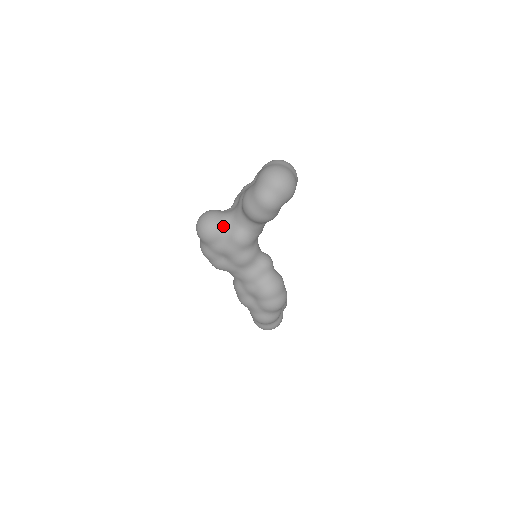
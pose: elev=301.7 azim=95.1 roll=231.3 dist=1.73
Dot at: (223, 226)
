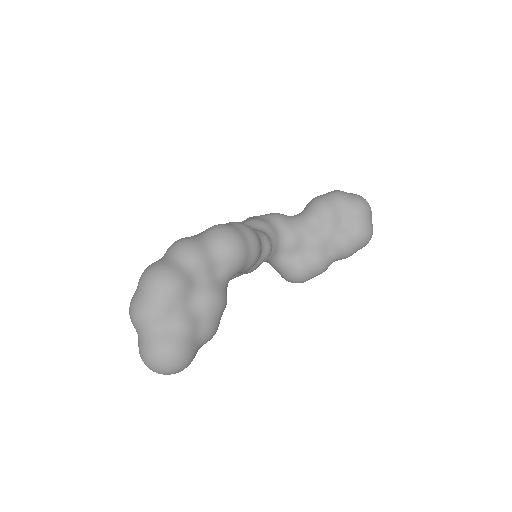
Dot at: occluded
